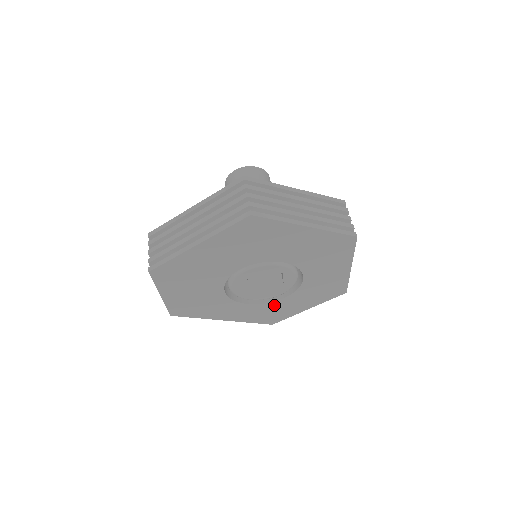
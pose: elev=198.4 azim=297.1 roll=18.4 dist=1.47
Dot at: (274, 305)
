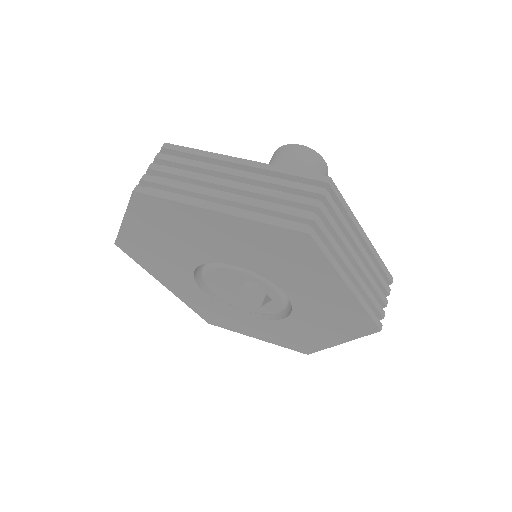
Dot at: (230, 313)
